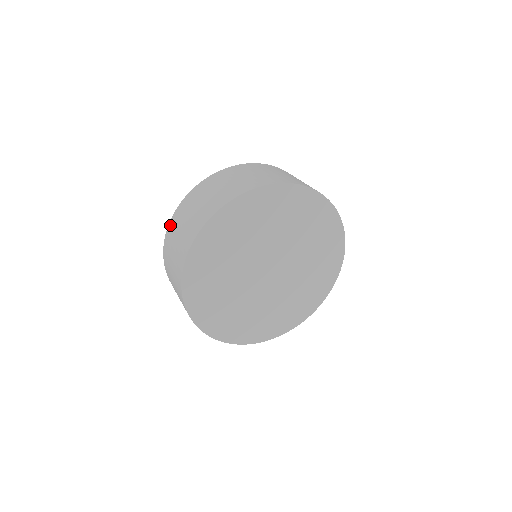
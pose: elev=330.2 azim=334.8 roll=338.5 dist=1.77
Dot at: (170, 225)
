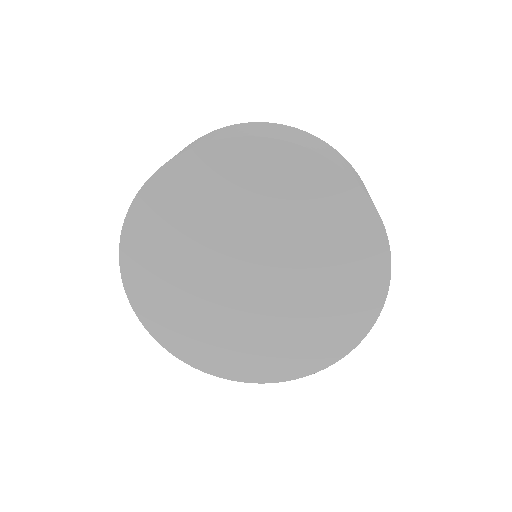
Dot at: occluded
